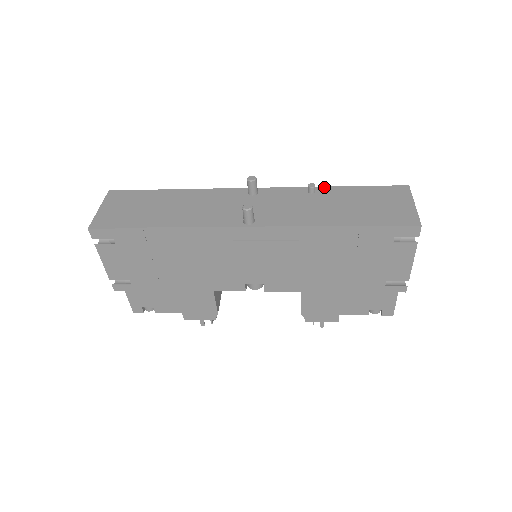
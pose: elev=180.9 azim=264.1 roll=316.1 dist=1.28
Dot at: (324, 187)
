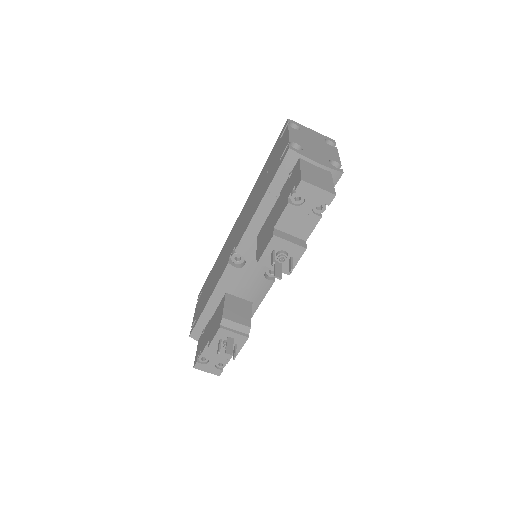
Dot at: occluded
